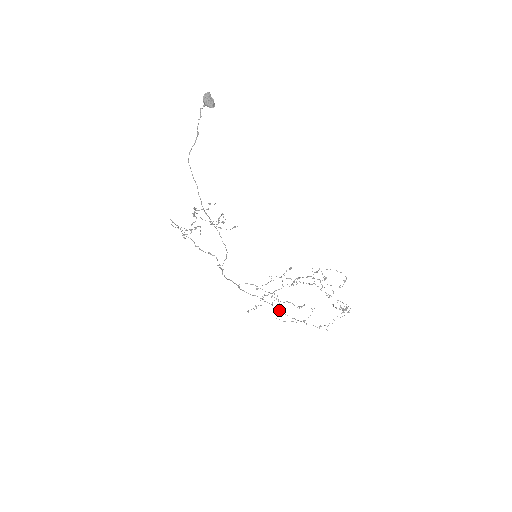
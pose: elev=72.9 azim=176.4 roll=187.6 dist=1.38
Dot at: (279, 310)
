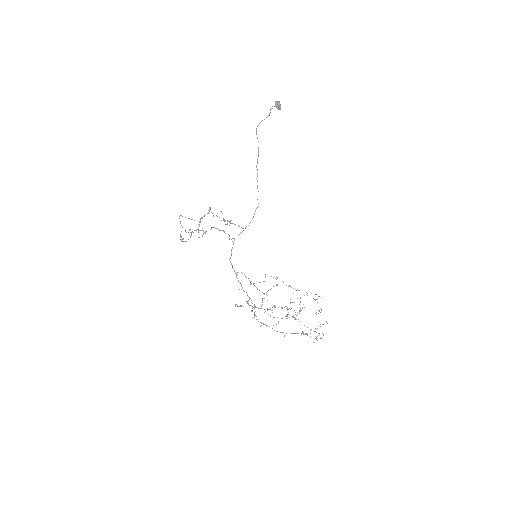
Dot at: occluded
